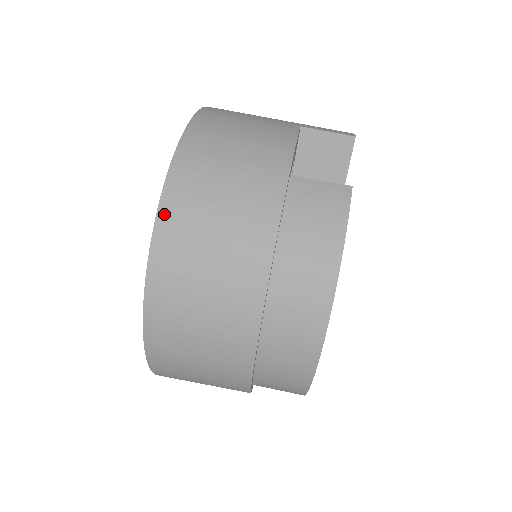
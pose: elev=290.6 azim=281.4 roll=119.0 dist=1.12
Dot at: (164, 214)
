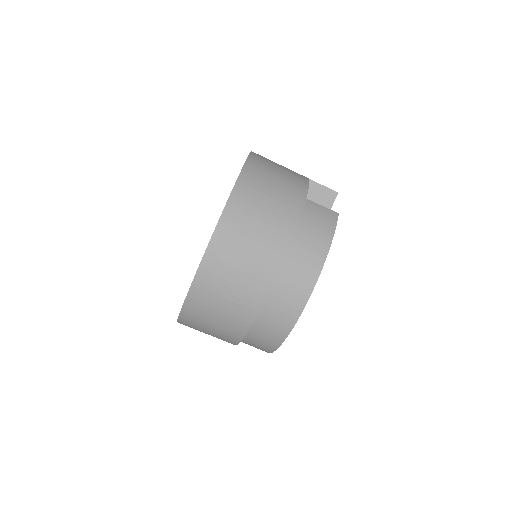
Dot at: (234, 196)
